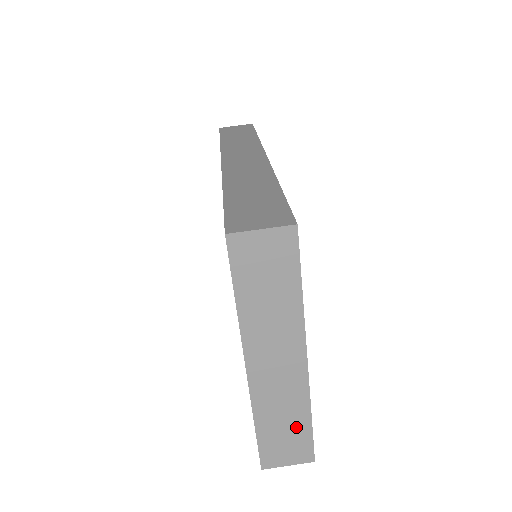
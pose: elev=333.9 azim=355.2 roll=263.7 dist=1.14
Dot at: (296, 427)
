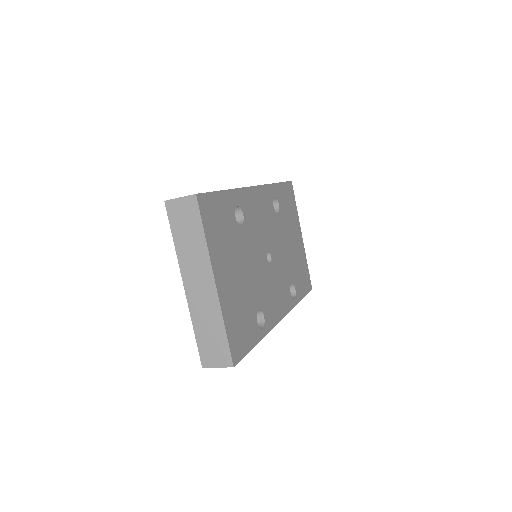
Dot at: (217, 335)
